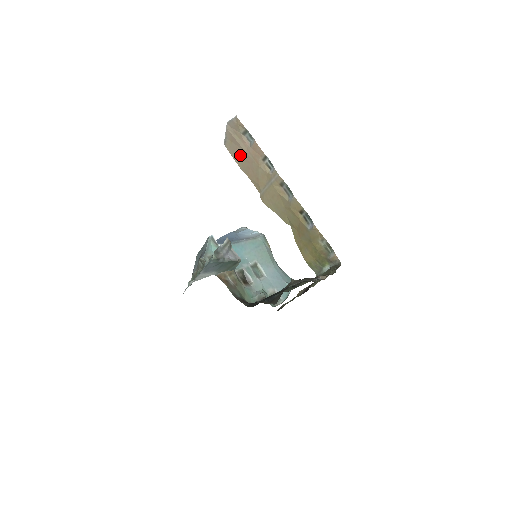
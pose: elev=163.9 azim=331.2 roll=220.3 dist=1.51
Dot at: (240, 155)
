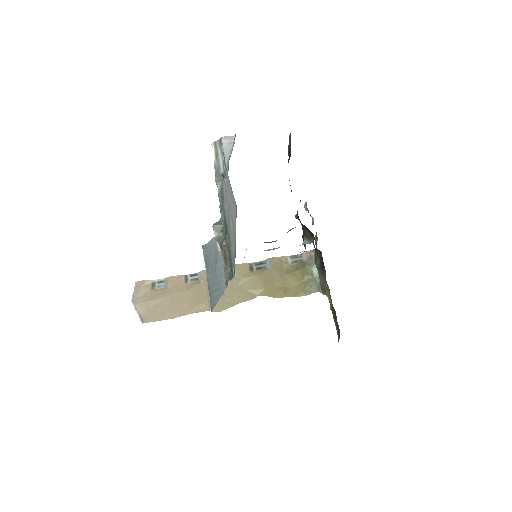
Dot at: (164, 307)
